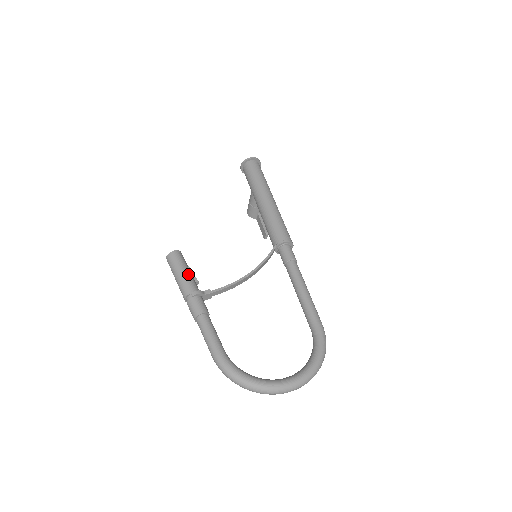
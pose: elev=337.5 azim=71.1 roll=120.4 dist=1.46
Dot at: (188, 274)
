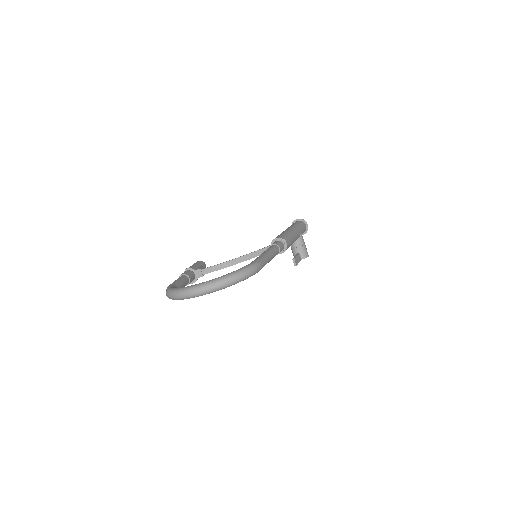
Dot at: (194, 265)
